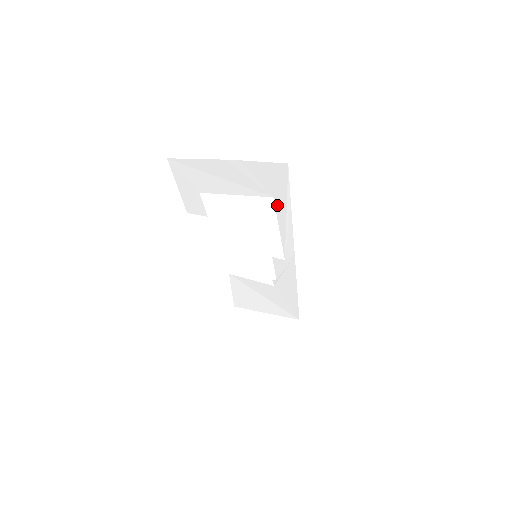
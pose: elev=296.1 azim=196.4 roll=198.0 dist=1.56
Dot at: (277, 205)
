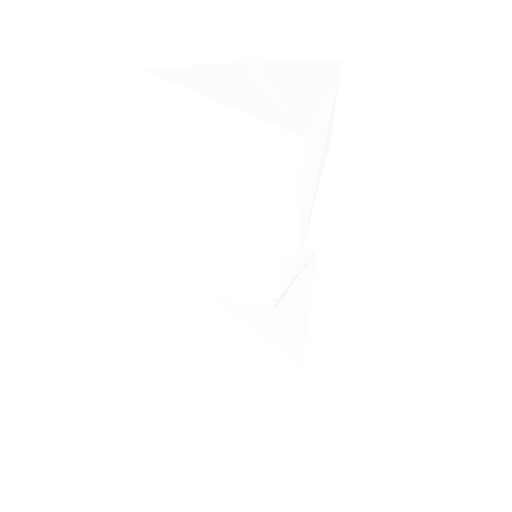
Dot at: (307, 152)
